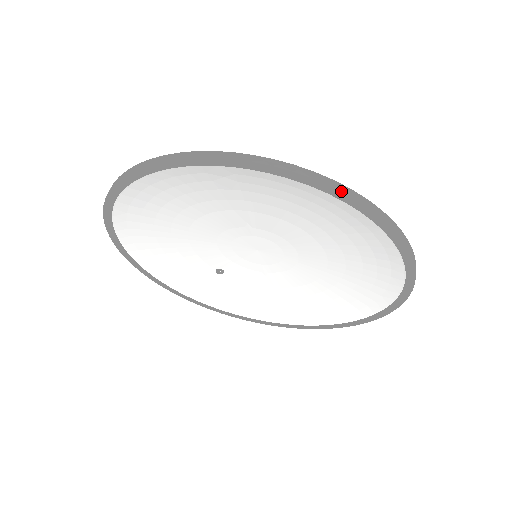
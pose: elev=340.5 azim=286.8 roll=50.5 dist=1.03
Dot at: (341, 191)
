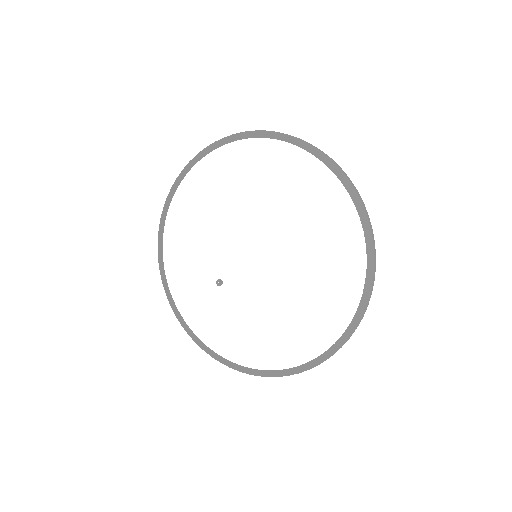
Dot at: (334, 162)
